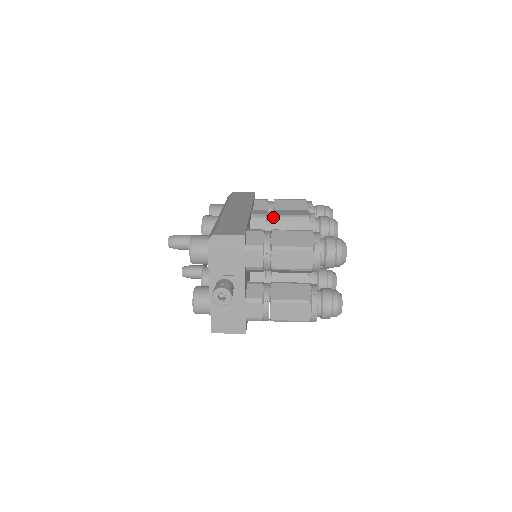
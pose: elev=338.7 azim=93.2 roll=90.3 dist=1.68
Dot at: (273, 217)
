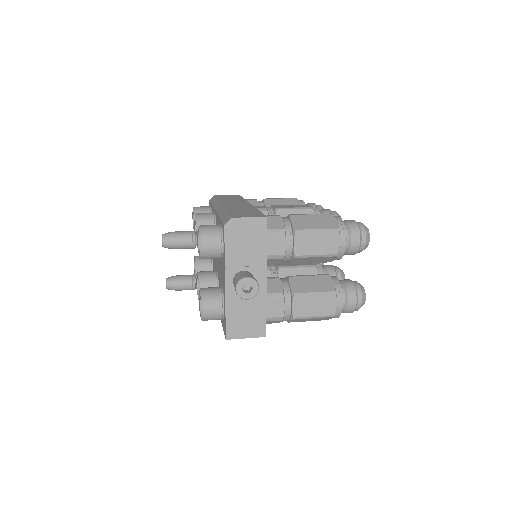
Dot at: (275, 210)
